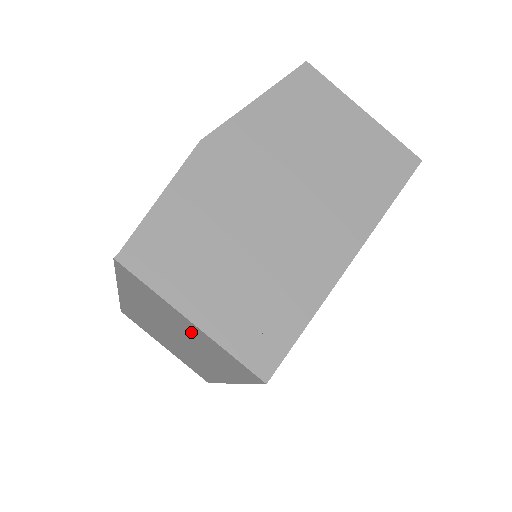
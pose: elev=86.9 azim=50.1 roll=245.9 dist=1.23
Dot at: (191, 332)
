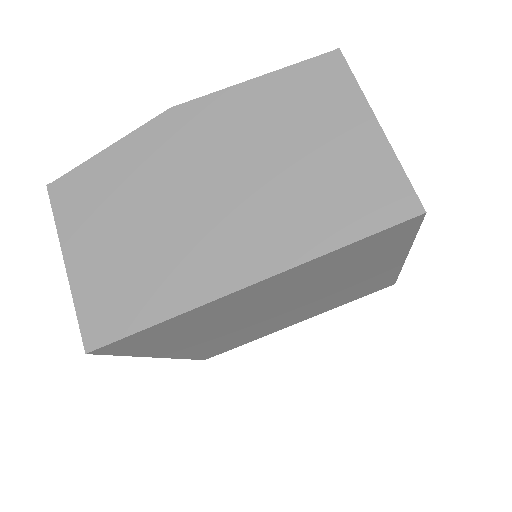
Dot at: occluded
